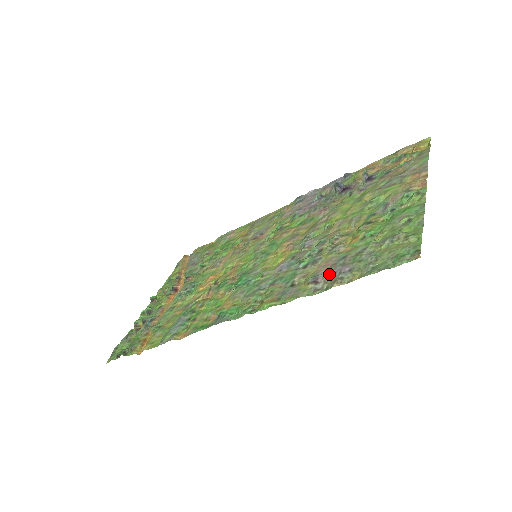
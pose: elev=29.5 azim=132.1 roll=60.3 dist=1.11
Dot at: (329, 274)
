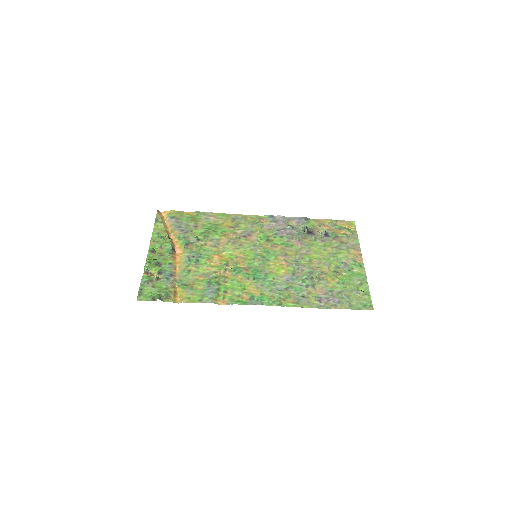
Dot at: (327, 299)
